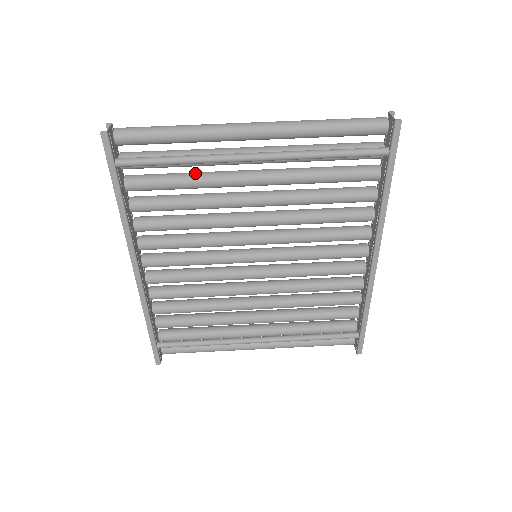
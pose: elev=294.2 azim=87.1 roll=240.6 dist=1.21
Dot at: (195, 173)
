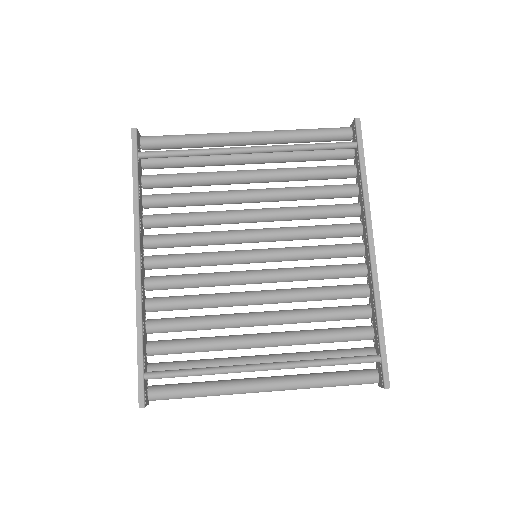
Dot at: (202, 172)
